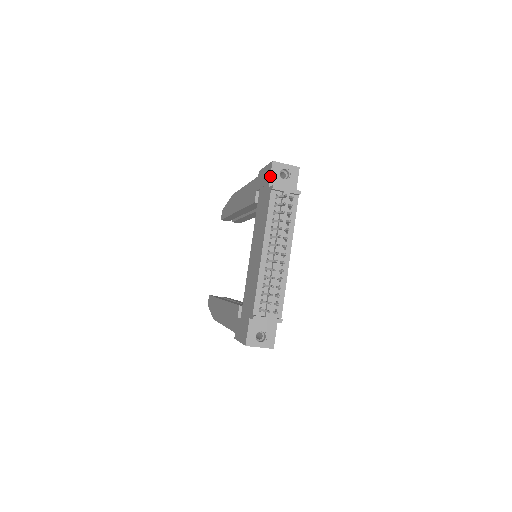
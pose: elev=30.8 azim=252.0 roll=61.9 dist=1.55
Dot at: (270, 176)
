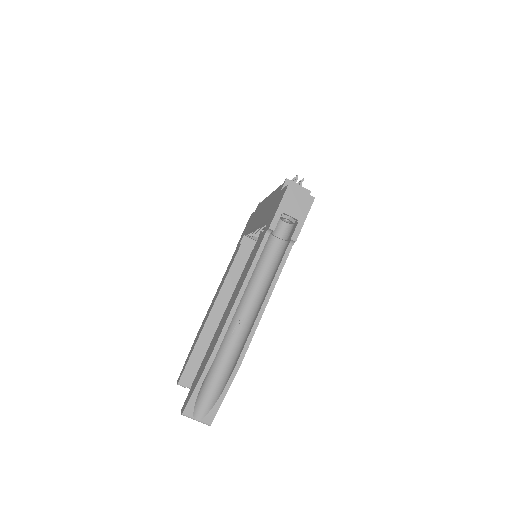
Dot at: (253, 213)
